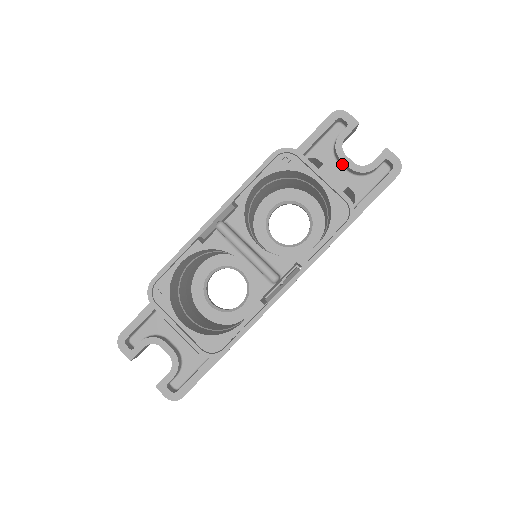
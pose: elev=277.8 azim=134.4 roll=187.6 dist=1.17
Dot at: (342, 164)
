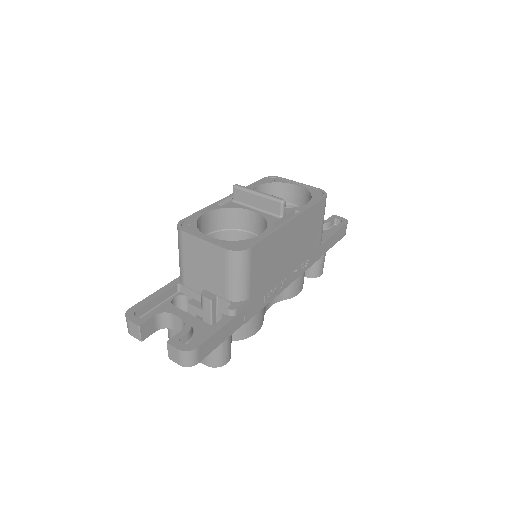
Dot at: occluded
